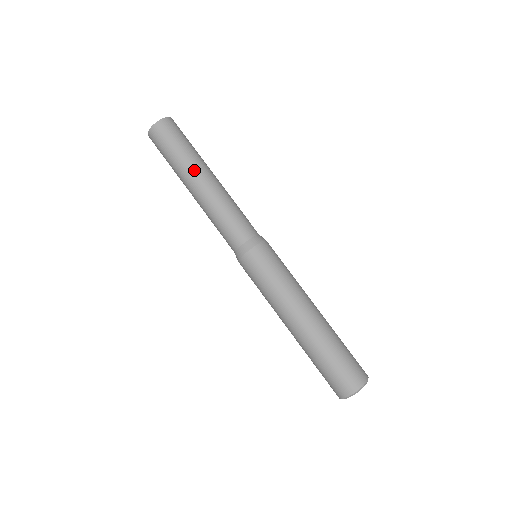
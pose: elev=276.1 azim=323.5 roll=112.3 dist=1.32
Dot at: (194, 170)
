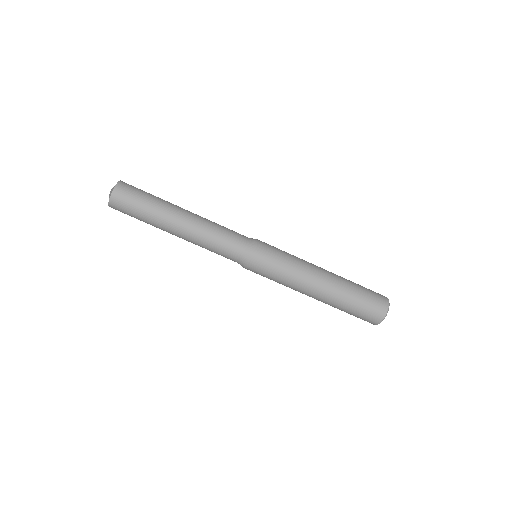
Dot at: (170, 214)
